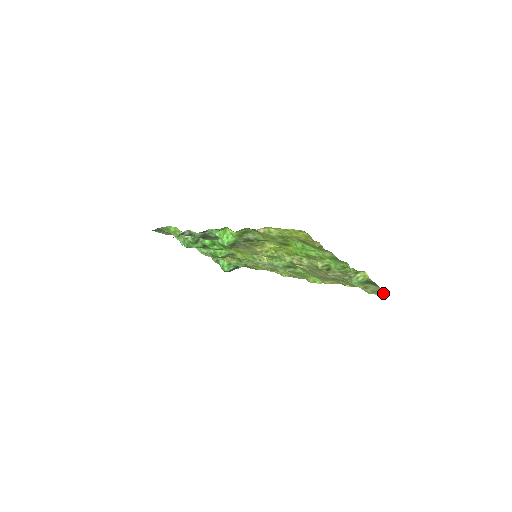
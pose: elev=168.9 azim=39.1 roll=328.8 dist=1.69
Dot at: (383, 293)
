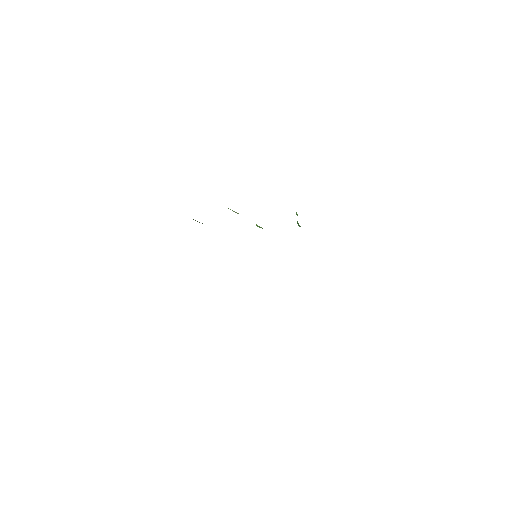
Dot at: occluded
